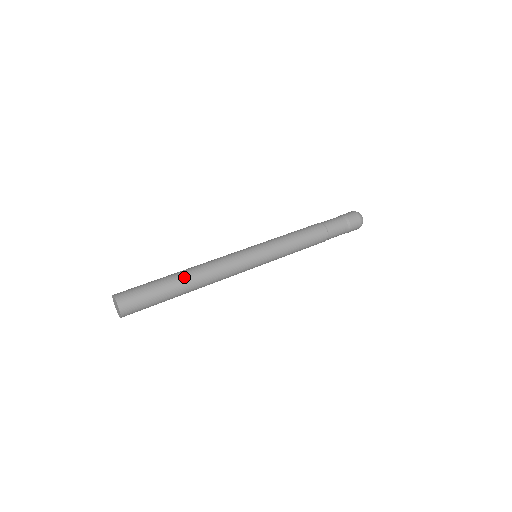
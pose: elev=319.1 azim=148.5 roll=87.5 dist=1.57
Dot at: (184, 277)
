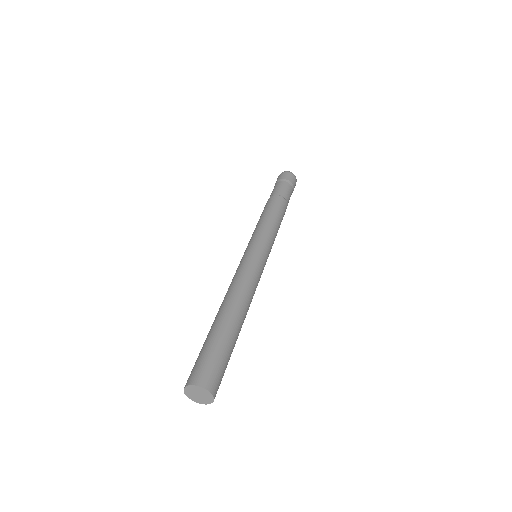
Dot at: (237, 318)
